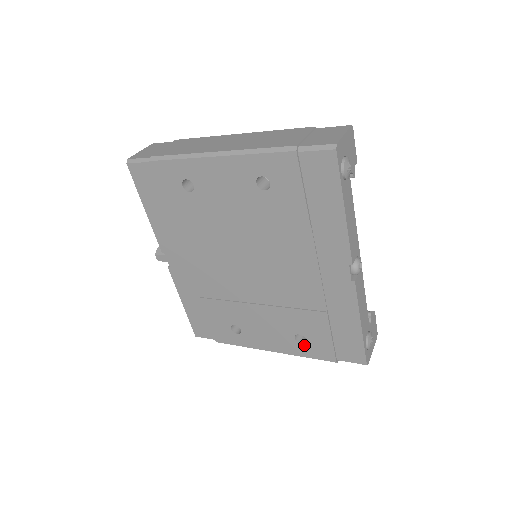
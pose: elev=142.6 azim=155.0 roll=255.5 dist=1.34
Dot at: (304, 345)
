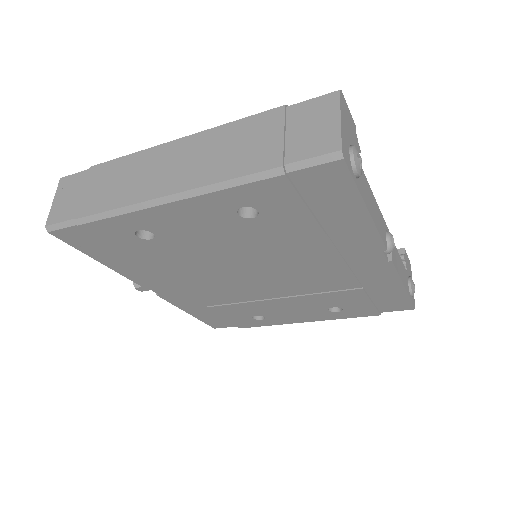
Dot at: (341, 312)
